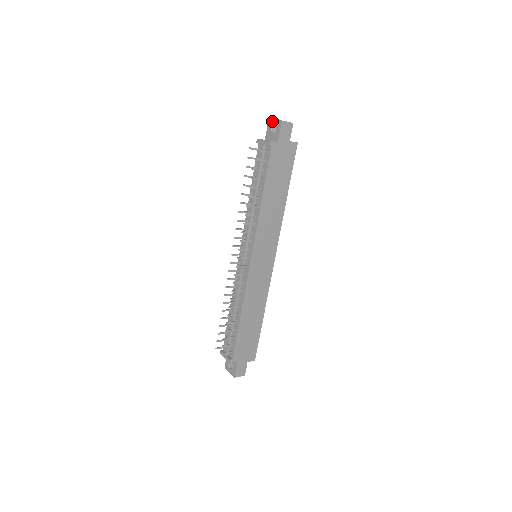
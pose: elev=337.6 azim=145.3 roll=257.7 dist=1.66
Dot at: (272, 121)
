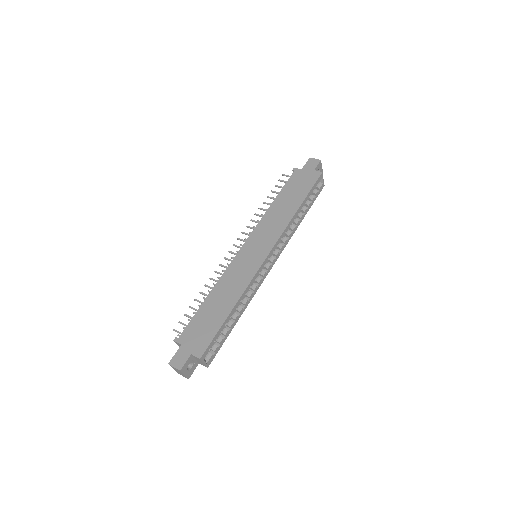
Dot at: occluded
